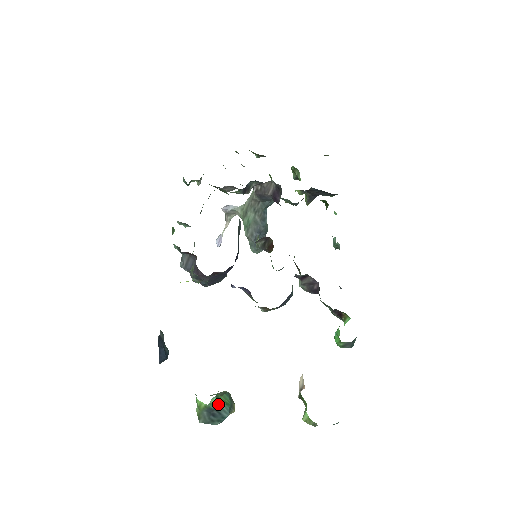
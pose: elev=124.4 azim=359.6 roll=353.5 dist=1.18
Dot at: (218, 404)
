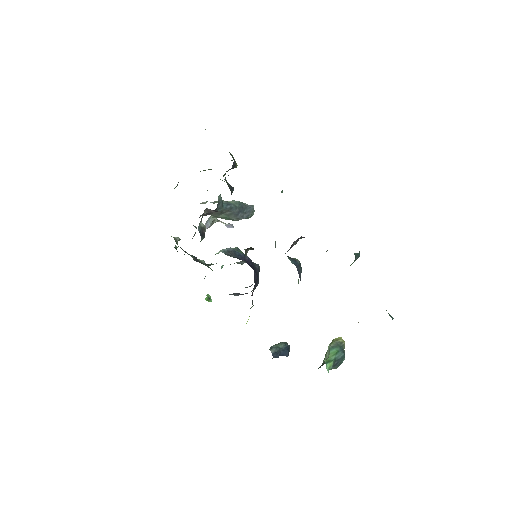
Dot at: (332, 361)
